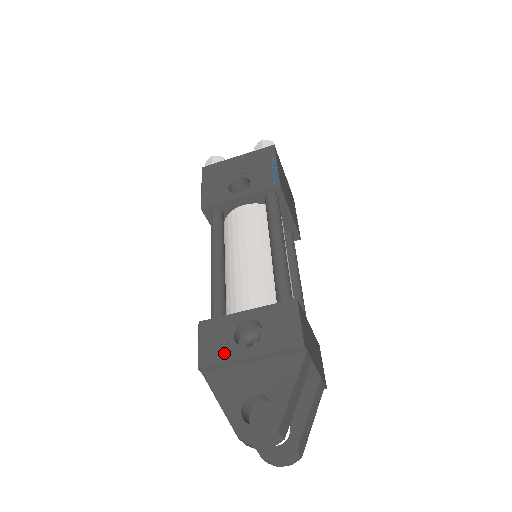
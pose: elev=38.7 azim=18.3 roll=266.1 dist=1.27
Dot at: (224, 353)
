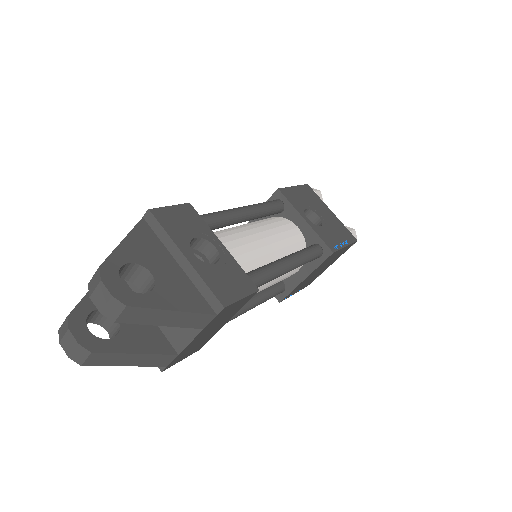
Dot at: (176, 231)
